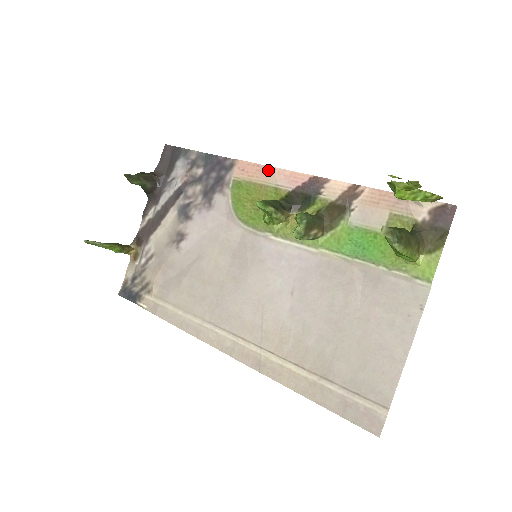
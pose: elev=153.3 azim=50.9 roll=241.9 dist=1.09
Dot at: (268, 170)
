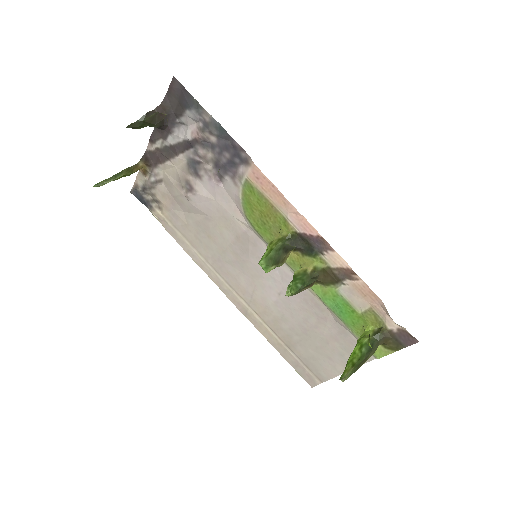
Dot at: (282, 198)
